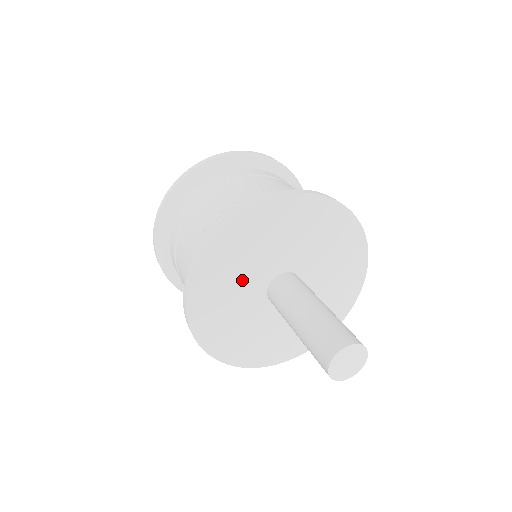
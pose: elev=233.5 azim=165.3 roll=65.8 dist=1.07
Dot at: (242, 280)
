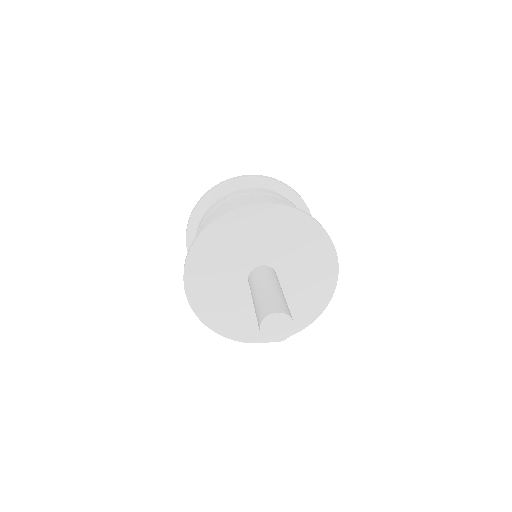
Dot at: (236, 254)
